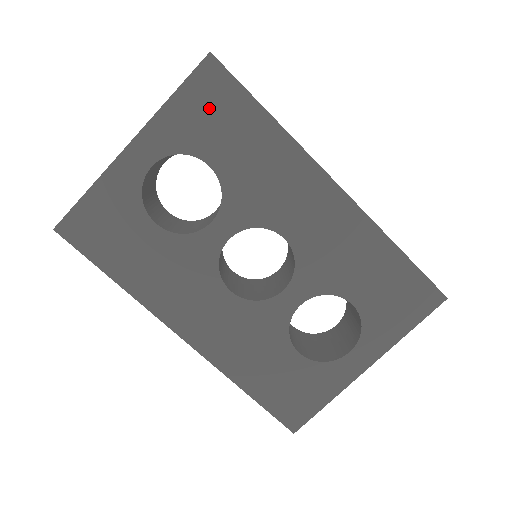
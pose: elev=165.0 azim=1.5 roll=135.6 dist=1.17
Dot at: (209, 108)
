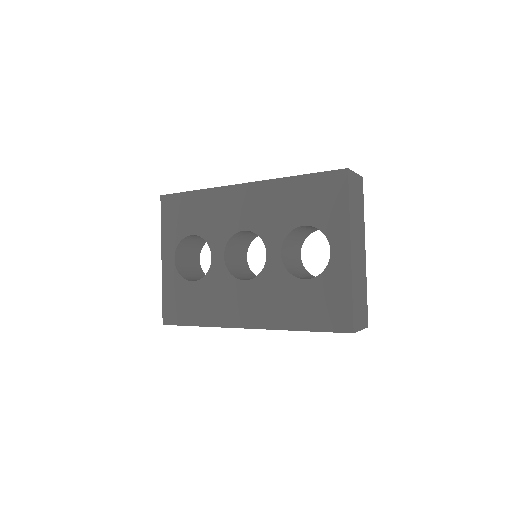
Dot at: (175, 214)
